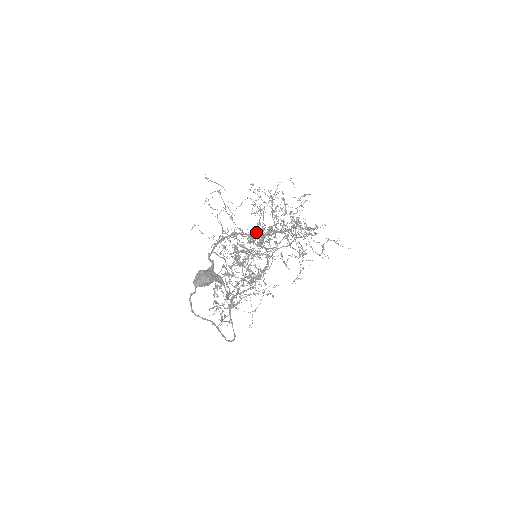
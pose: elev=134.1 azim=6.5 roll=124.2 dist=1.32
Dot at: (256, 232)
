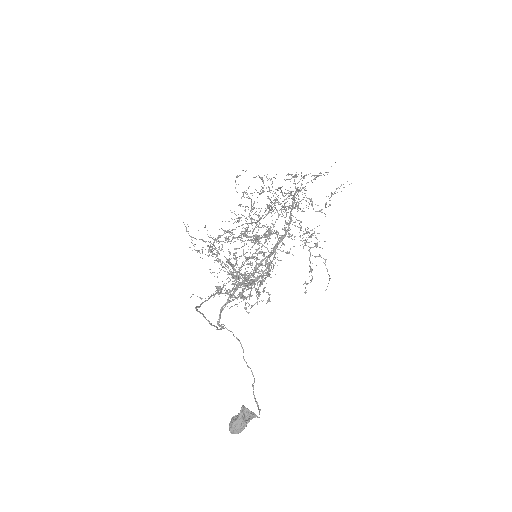
Dot at: occluded
